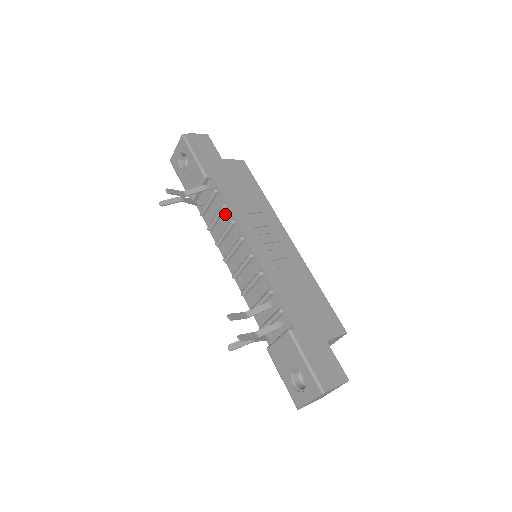
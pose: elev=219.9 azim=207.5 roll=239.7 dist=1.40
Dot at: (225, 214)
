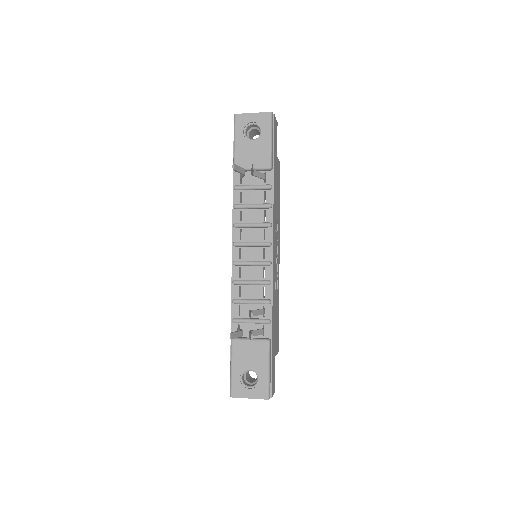
Dot at: (264, 211)
